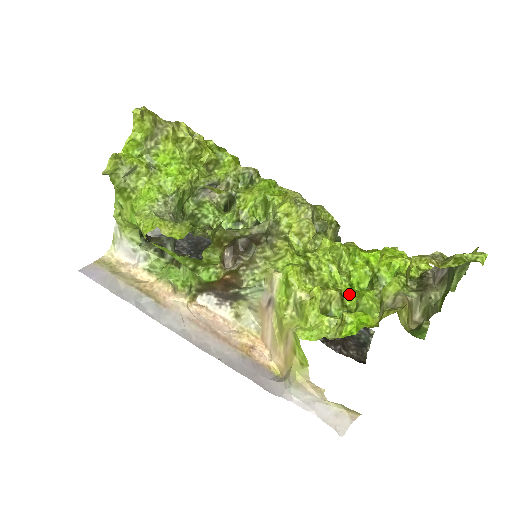
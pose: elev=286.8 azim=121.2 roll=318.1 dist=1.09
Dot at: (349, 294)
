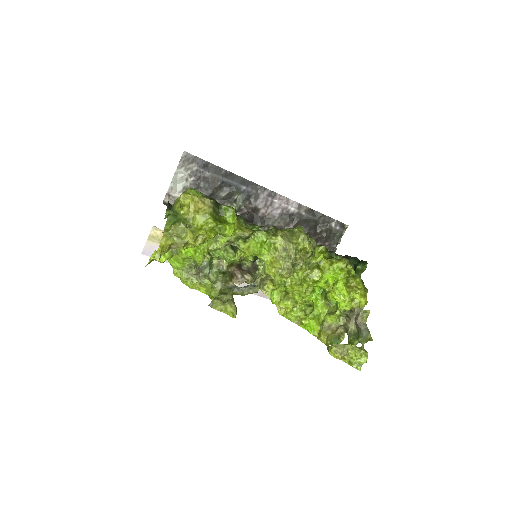
Dot at: (311, 299)
